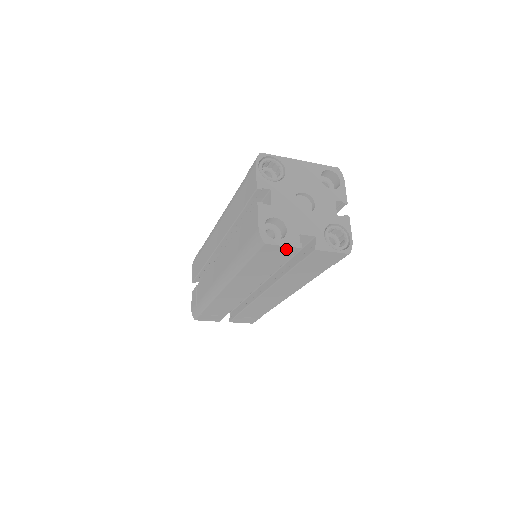
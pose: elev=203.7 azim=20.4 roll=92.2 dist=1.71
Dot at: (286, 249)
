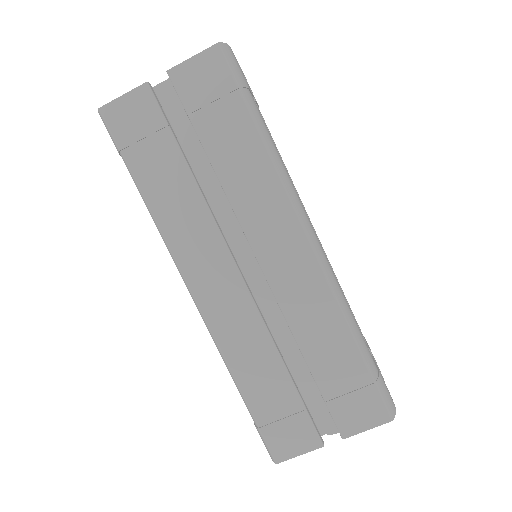
Dot at: (134, 101)
